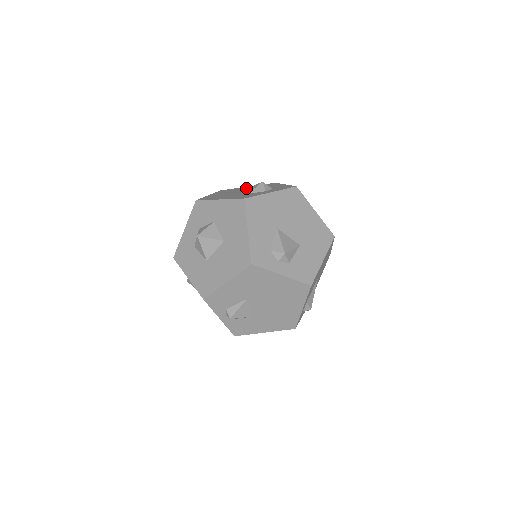
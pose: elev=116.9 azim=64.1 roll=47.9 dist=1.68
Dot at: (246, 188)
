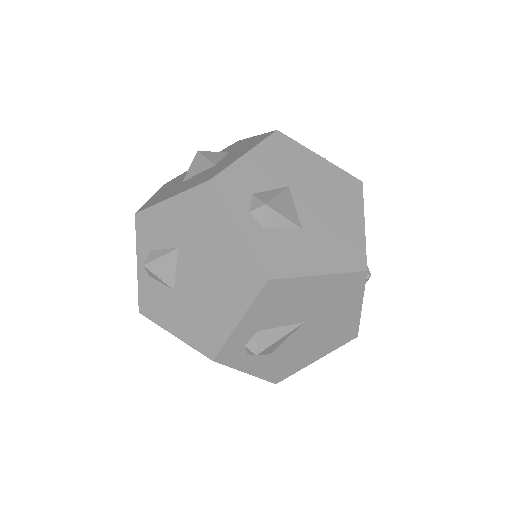
Dot at: occluded
